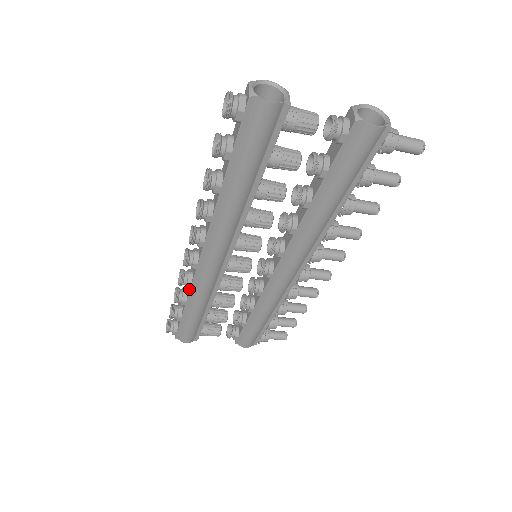
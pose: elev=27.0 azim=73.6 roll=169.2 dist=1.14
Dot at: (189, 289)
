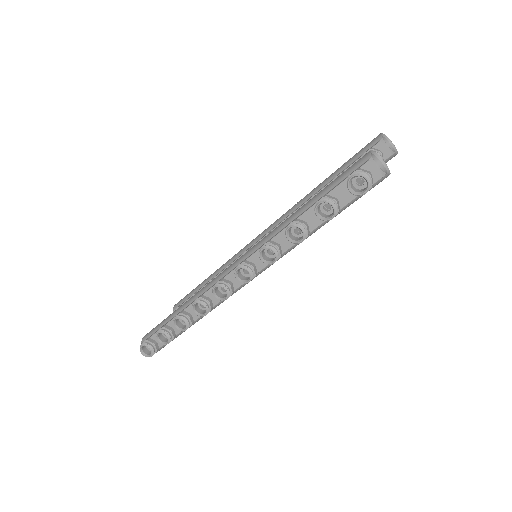
Dot at: occluded
